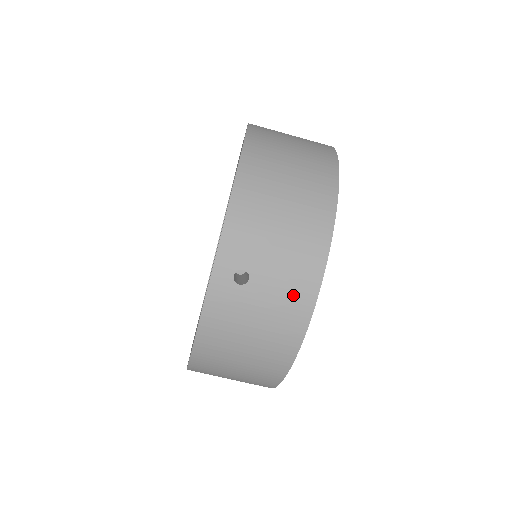
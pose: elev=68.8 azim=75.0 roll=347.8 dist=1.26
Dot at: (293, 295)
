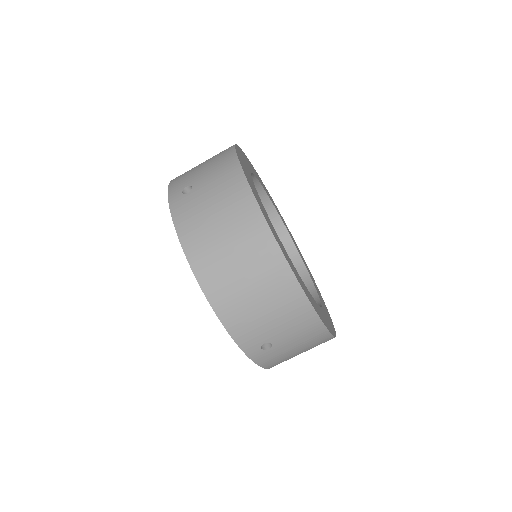
Dot at: (305, 330)
